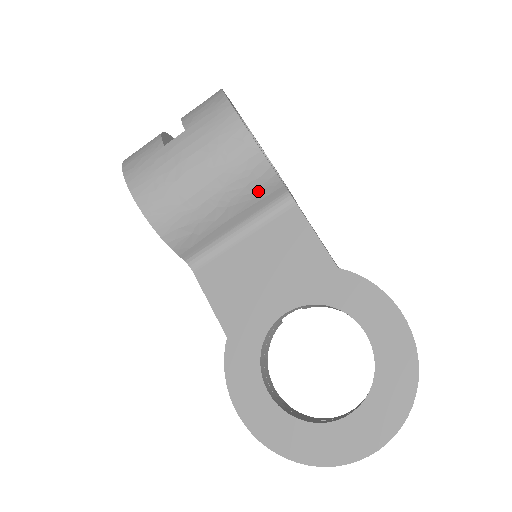
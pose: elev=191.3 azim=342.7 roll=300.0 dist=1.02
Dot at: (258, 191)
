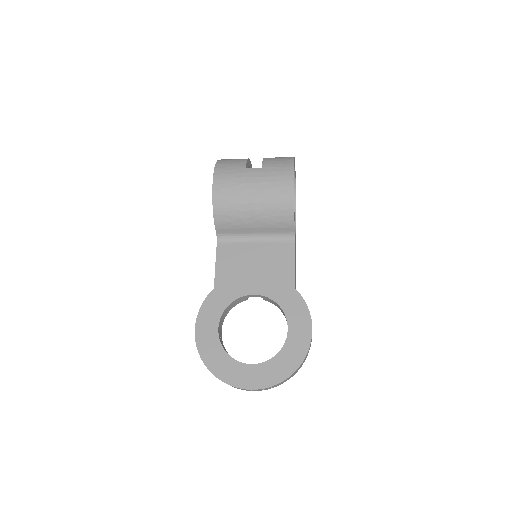
Dot at: (279, 223)
